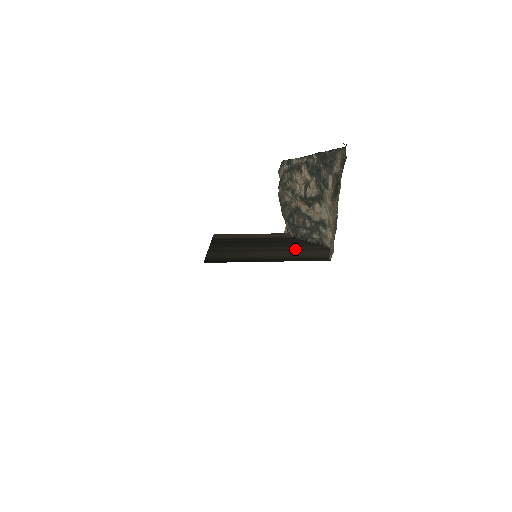
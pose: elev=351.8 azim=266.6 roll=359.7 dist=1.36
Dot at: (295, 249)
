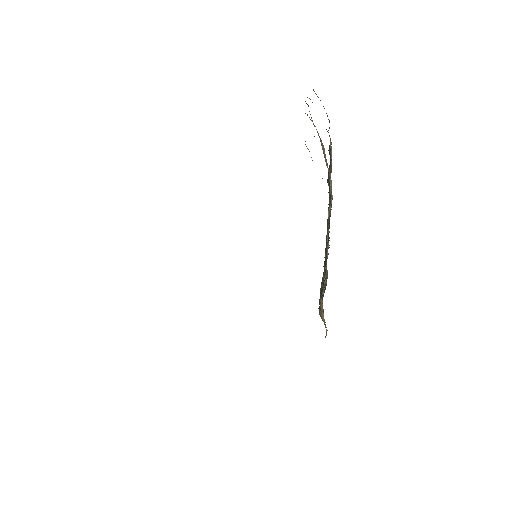
Dot at: occluded
